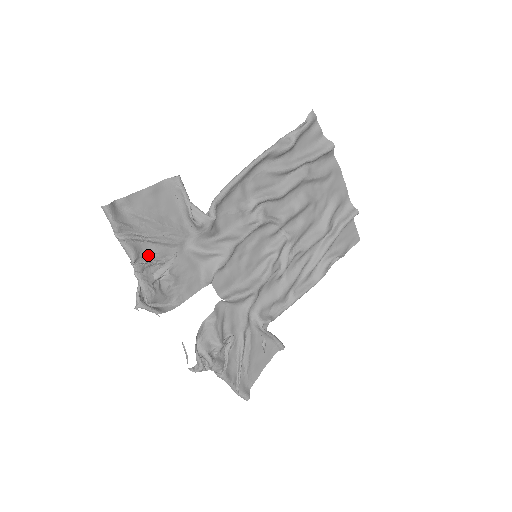
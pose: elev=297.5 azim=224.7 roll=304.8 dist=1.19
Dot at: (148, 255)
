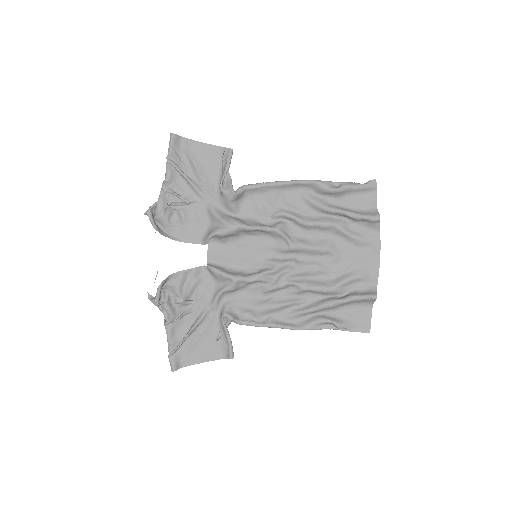
Dot at: (178, 187)
